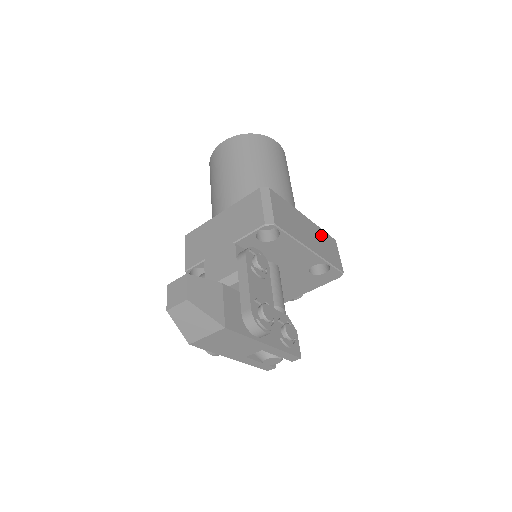
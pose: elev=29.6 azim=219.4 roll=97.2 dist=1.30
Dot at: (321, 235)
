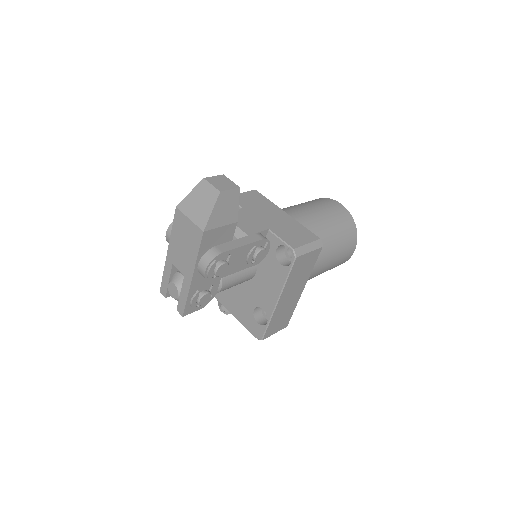
Dot at: (290, 309)
